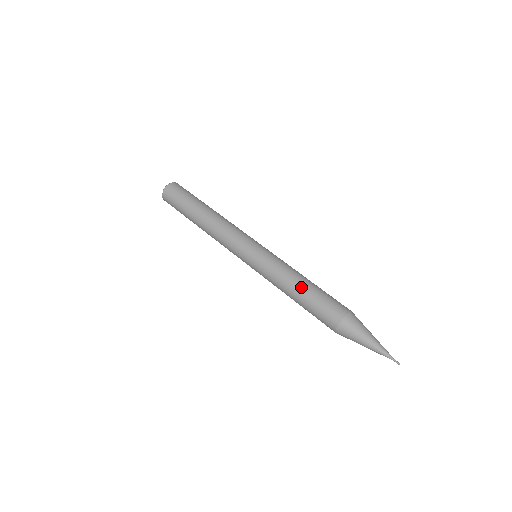
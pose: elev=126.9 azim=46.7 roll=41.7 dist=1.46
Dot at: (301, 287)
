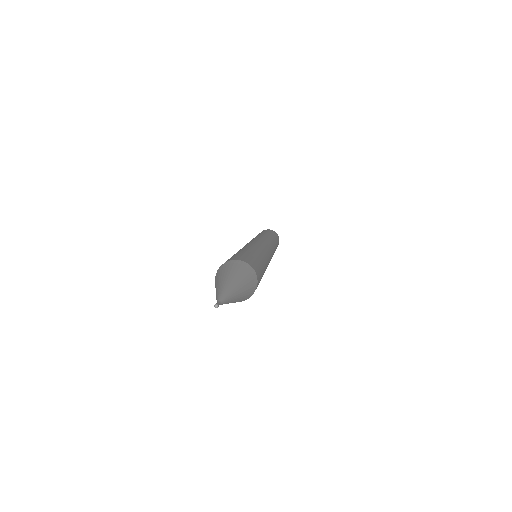
Dot at: occluded
